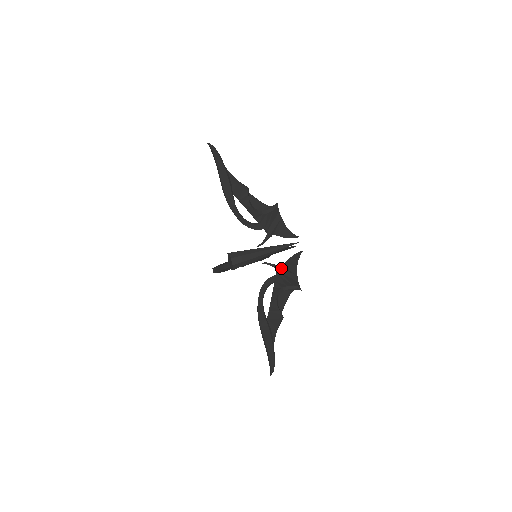
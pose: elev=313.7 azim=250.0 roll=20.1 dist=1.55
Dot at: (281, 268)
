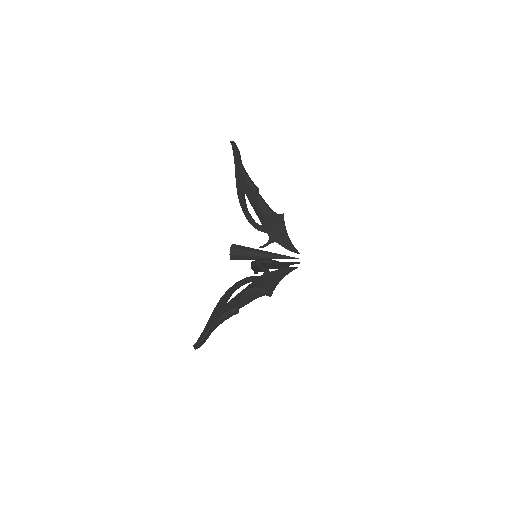
Dot at: (268, 273)
